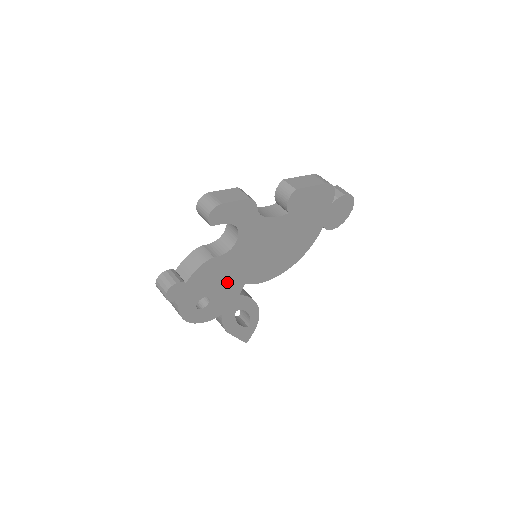
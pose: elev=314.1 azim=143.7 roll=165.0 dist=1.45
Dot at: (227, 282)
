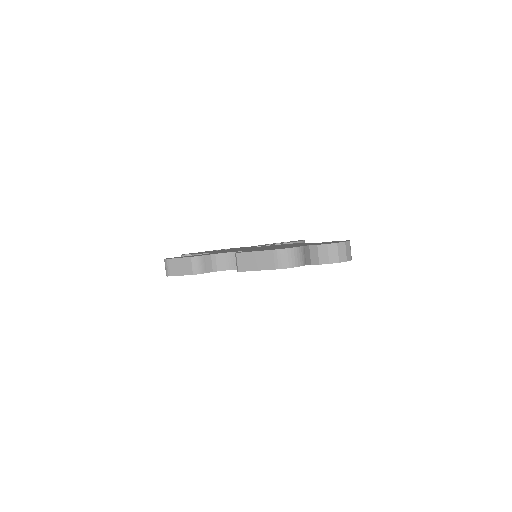
Dot at: occluded
